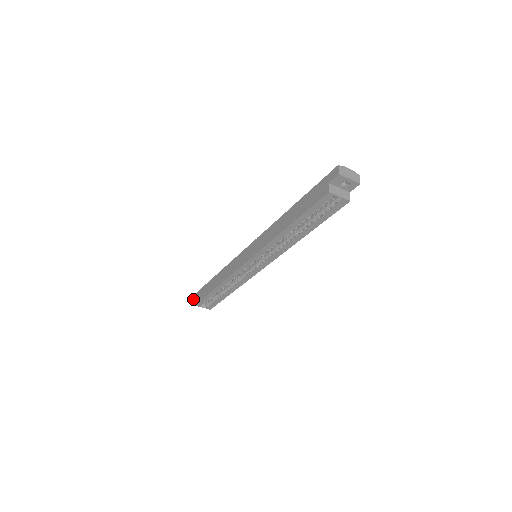
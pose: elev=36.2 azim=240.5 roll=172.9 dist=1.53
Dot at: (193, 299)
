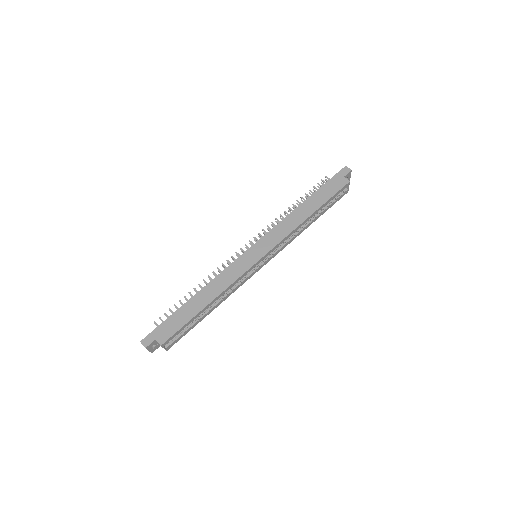
Dot at: (147, 343)
